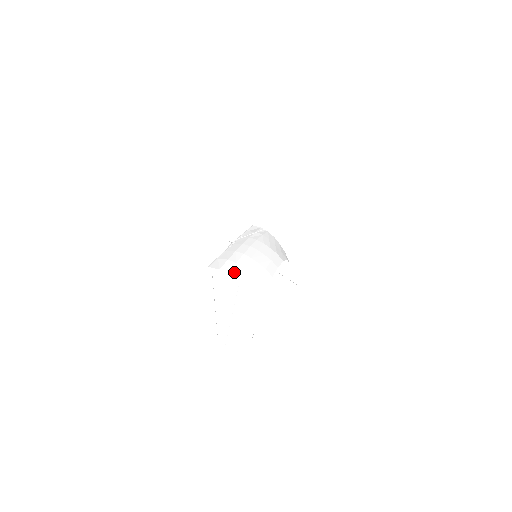
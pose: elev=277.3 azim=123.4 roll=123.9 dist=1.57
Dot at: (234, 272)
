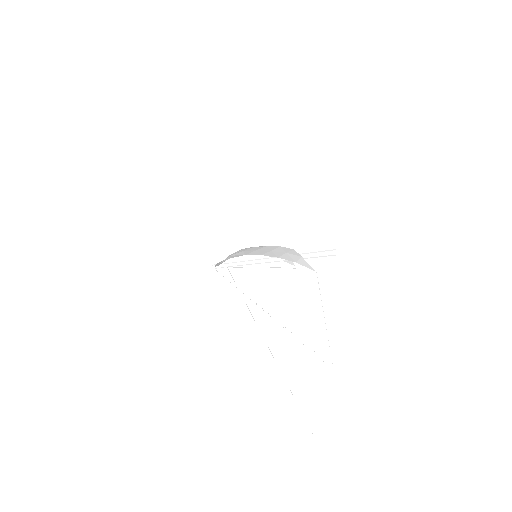
Dot at: (250, 253)
